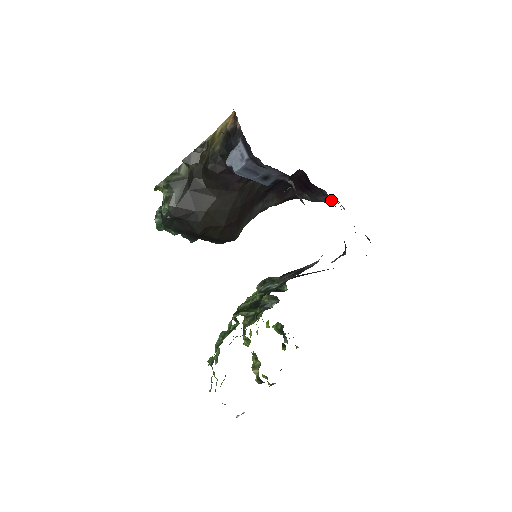
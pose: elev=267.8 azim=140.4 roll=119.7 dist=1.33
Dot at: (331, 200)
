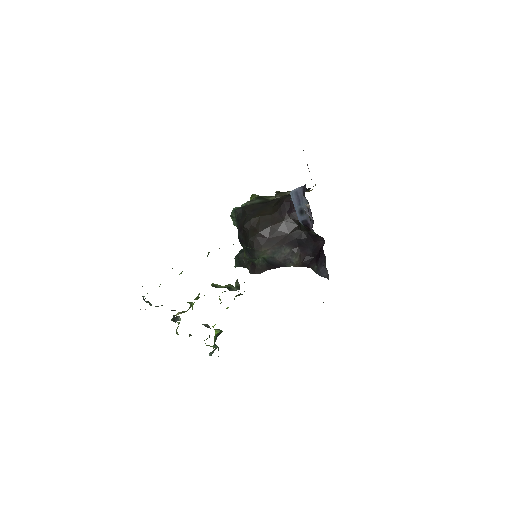
Dot at: (326, 275)
